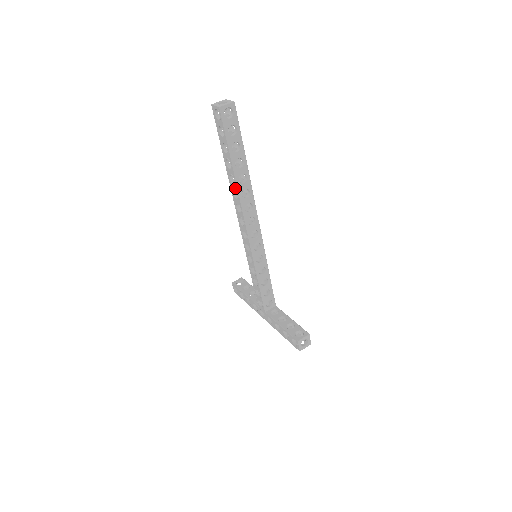
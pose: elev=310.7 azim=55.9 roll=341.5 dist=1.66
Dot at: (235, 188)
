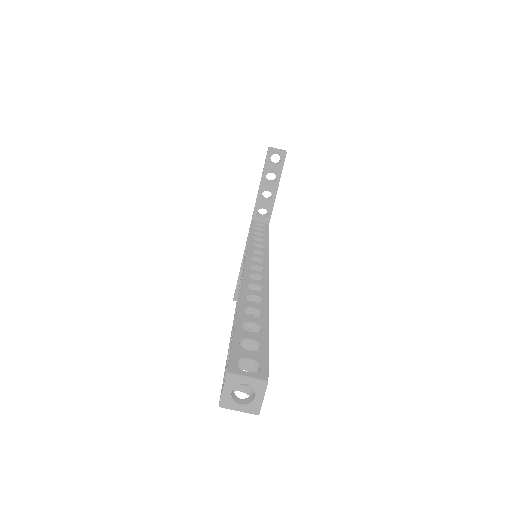
Dot at: (236, 306)
